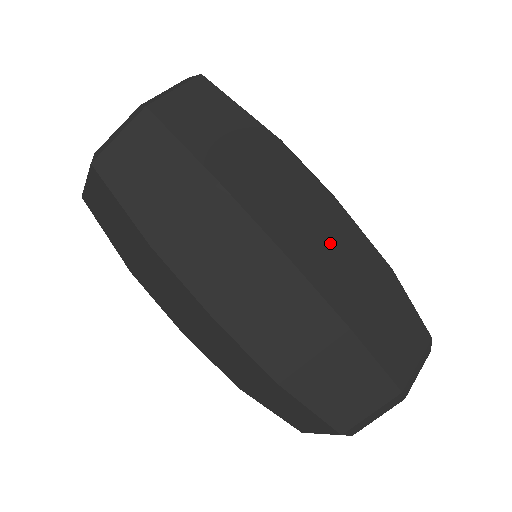
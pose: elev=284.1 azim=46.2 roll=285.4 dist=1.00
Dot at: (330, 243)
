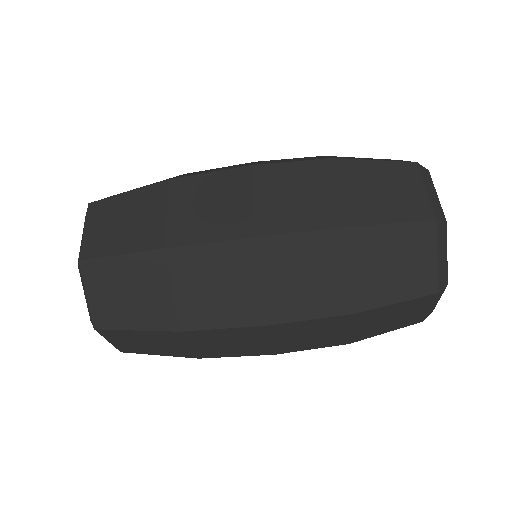
Dot at: occluded
